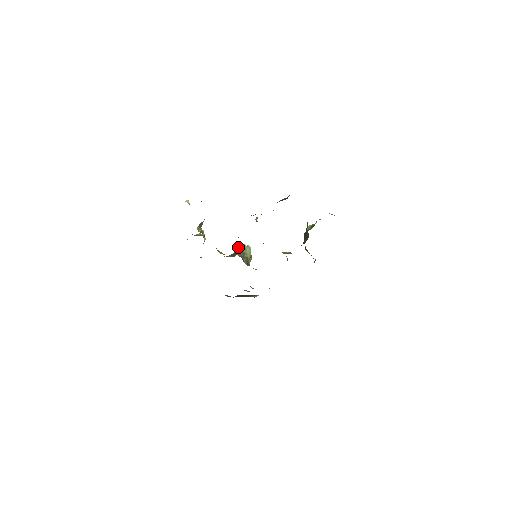
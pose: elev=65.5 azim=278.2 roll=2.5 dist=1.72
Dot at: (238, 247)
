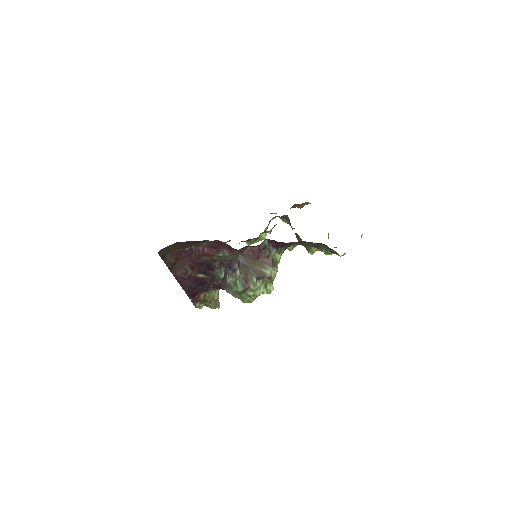
Dot at: occluded
